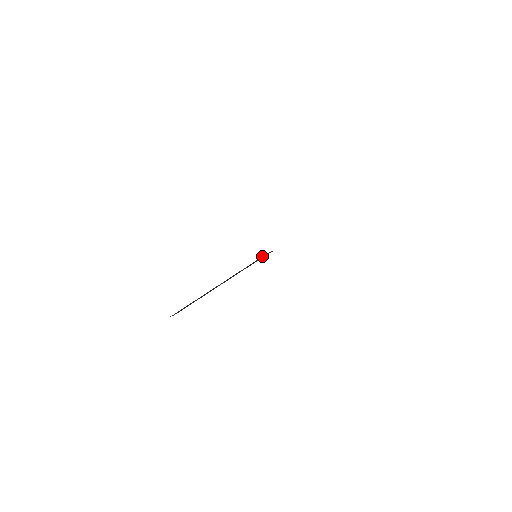
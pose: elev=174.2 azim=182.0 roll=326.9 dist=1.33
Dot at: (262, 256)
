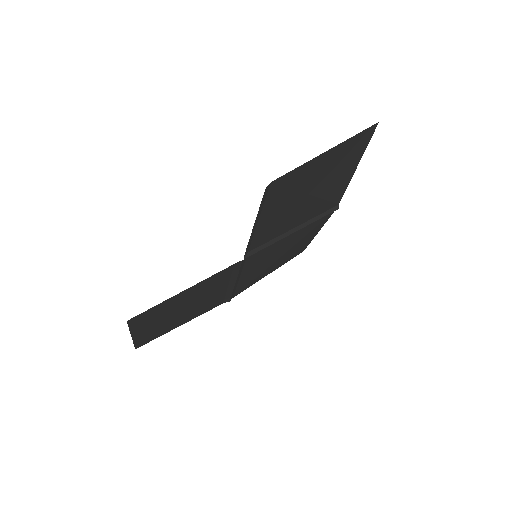
Dot at: (233, 266)
